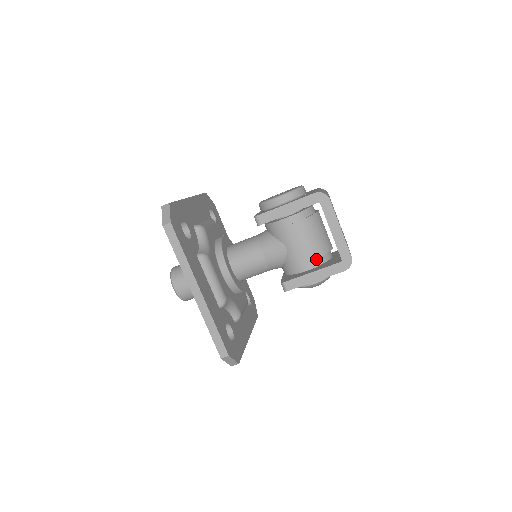
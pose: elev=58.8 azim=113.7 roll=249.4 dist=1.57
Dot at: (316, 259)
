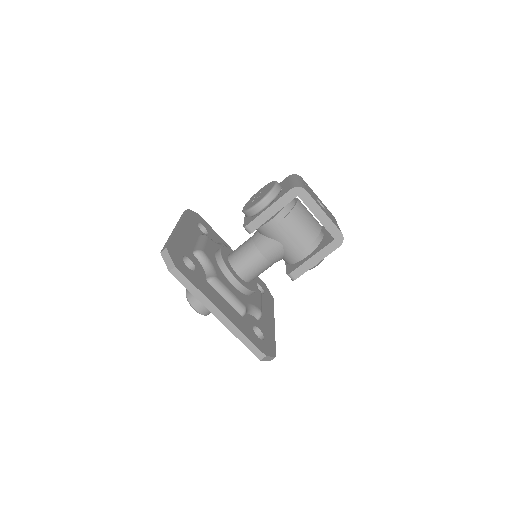
Dot at: (311, 244)
